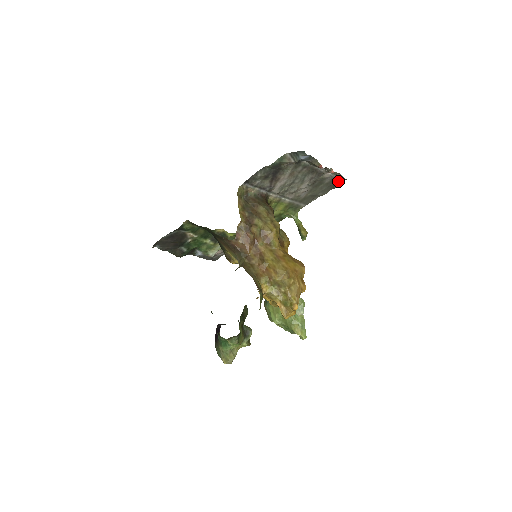
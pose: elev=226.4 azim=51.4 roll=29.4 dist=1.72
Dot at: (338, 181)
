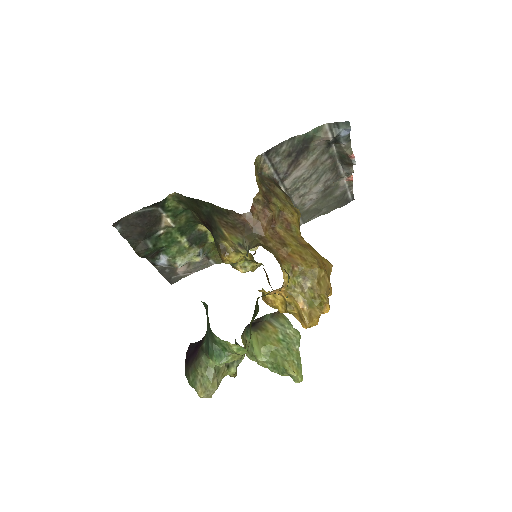
Dot at: (346, 198)
